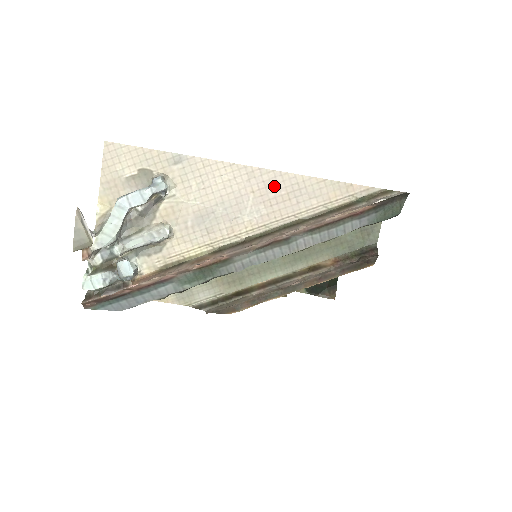
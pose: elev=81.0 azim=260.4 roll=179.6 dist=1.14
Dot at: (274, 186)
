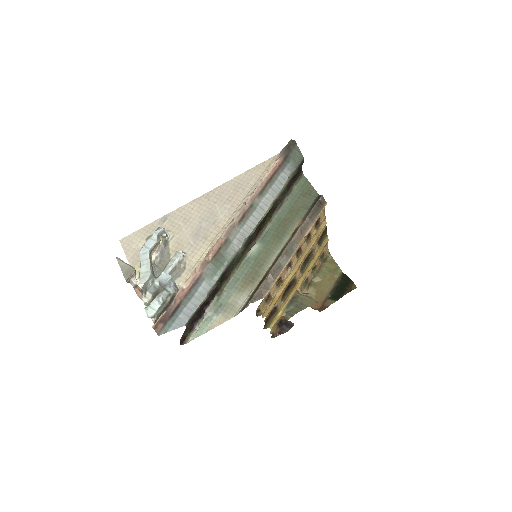
Dot at: (224, 192)
